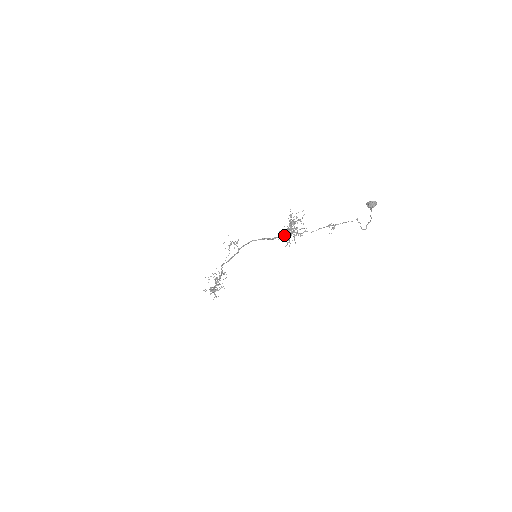
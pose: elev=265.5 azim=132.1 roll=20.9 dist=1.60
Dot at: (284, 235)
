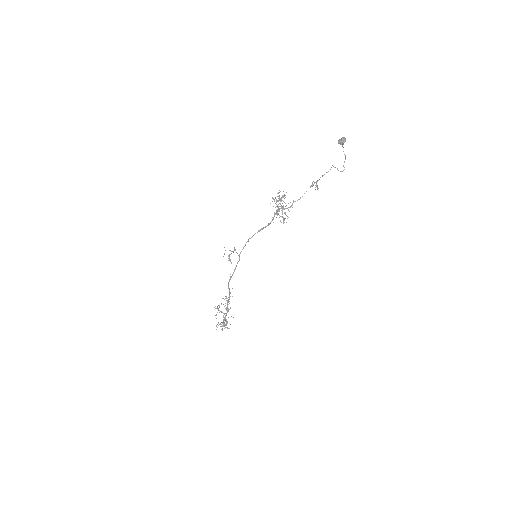
Dot at: occluded
